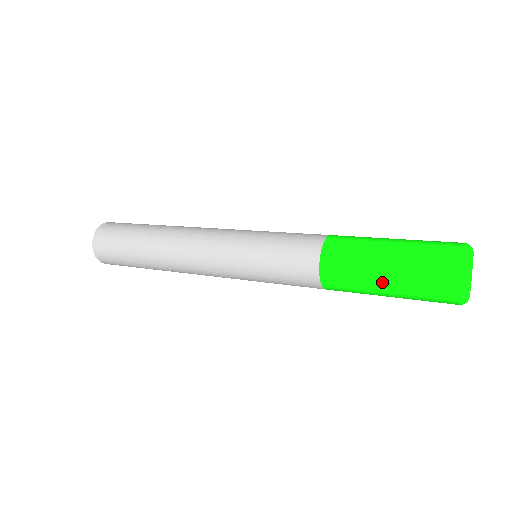
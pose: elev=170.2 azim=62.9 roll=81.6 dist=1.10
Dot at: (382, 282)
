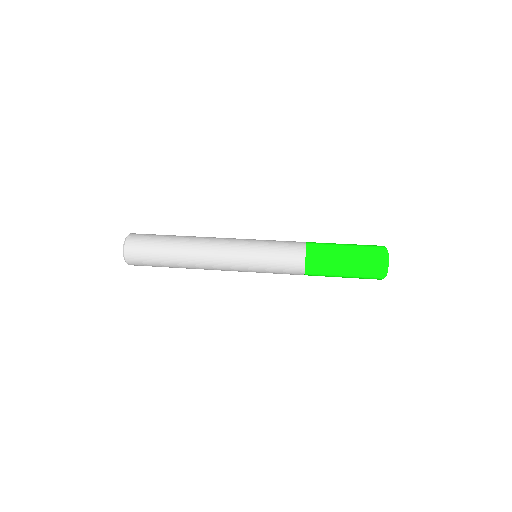
Dot at: occluded
